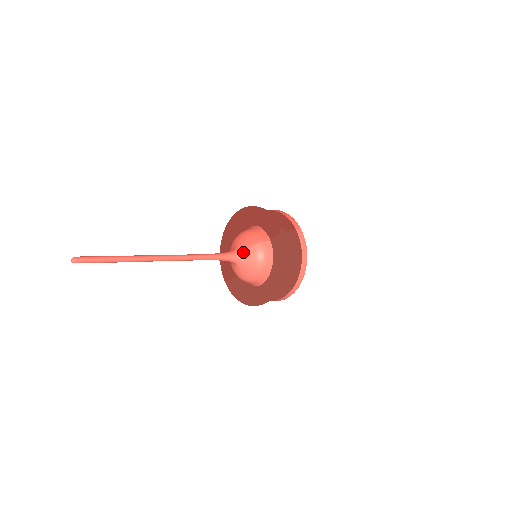
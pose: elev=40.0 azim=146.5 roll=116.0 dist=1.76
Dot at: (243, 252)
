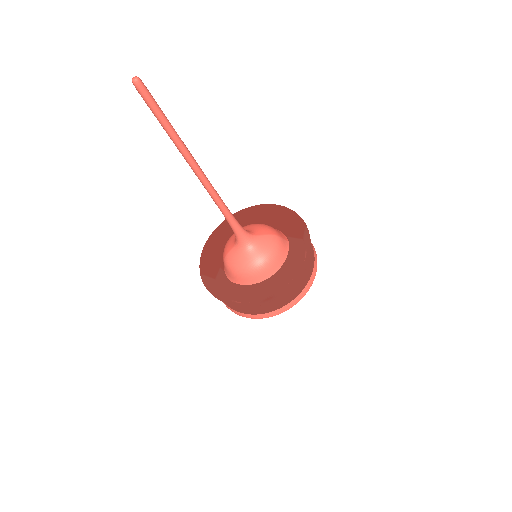
Dot at: (256, 236)
